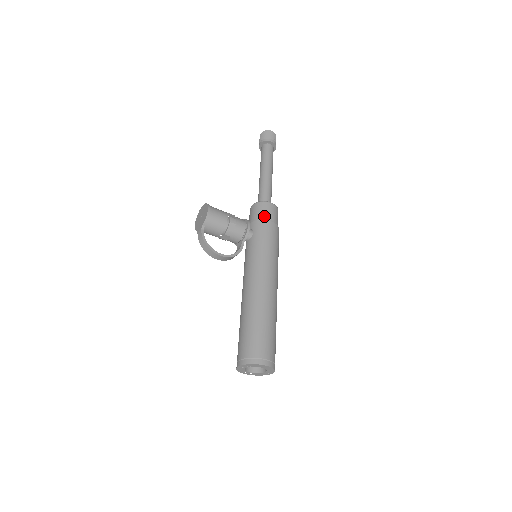
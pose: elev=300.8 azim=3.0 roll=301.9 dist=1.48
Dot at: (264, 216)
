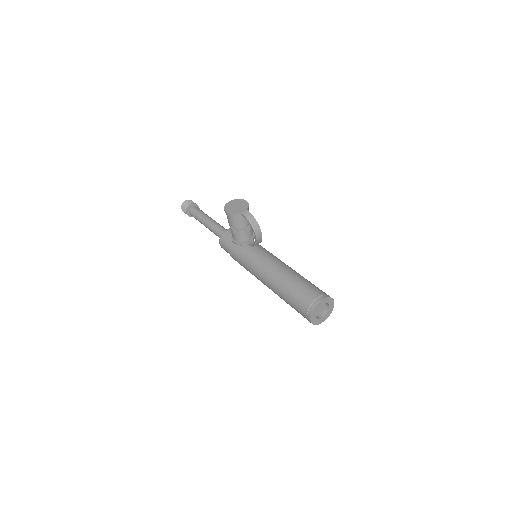
Dot at: occluded
